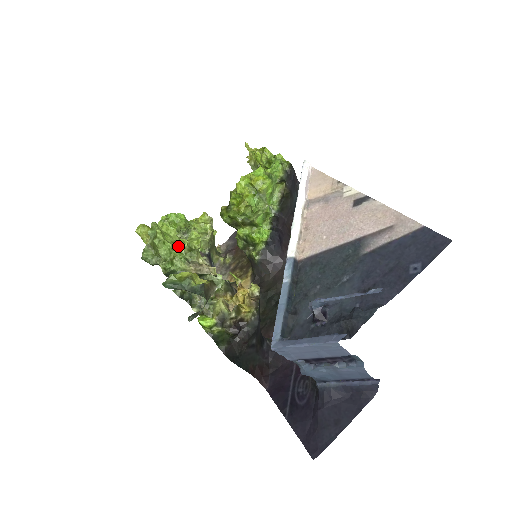
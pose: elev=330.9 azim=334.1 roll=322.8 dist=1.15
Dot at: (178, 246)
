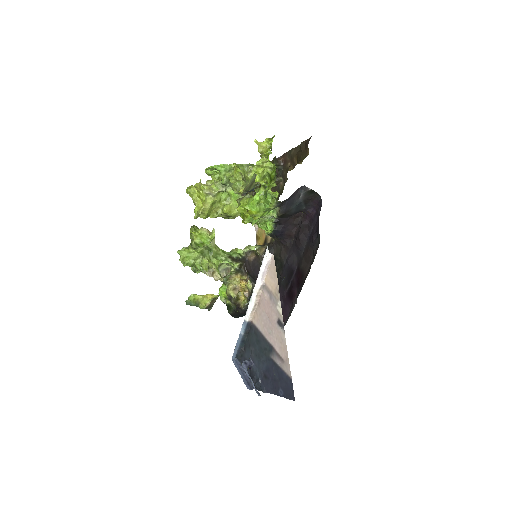
Dot at: (198, 258)
